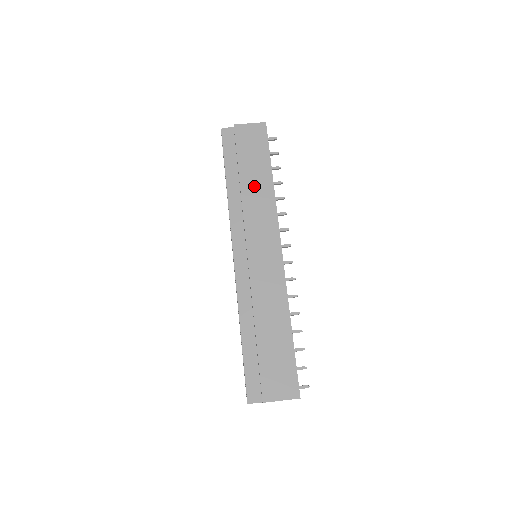
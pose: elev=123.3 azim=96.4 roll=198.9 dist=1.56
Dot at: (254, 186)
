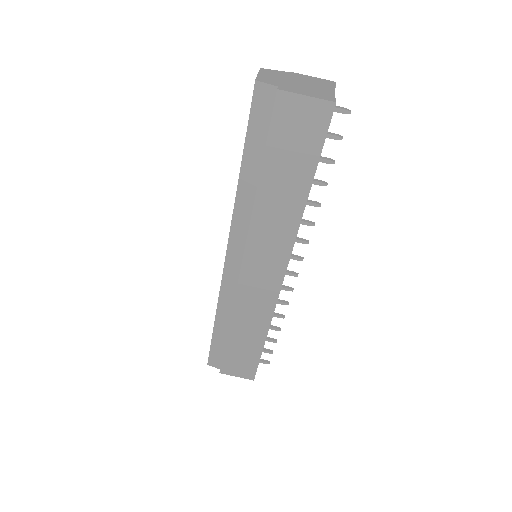
Dot at: (276, 199)
